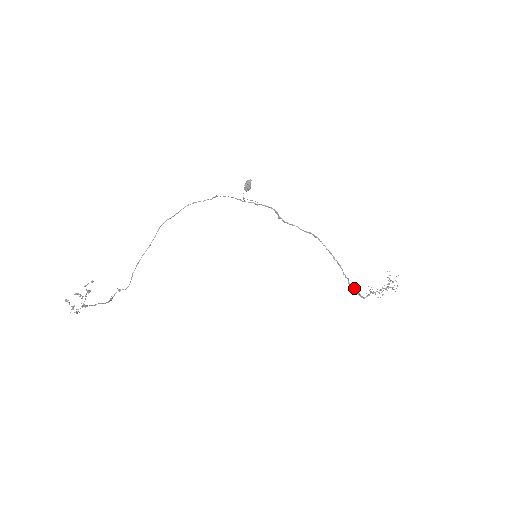
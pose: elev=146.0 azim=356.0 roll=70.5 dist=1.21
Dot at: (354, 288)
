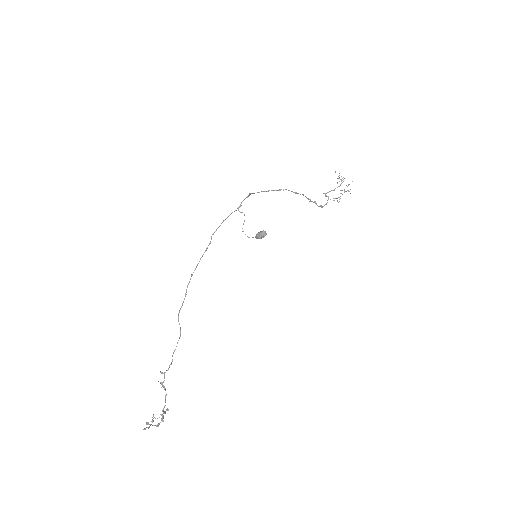
Dot at: (315, 203)
